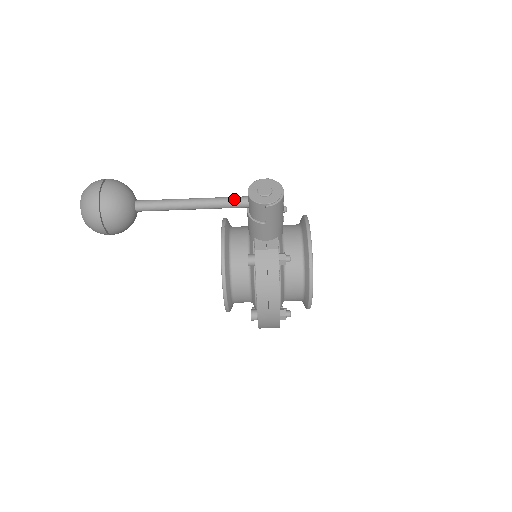
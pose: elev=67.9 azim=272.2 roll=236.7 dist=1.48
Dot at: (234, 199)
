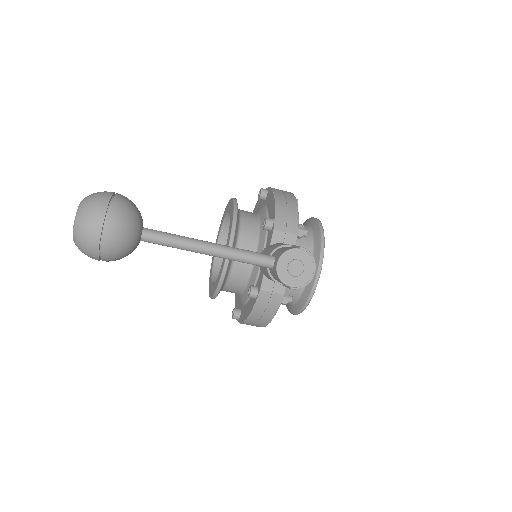
Dot at: (259, 260)
